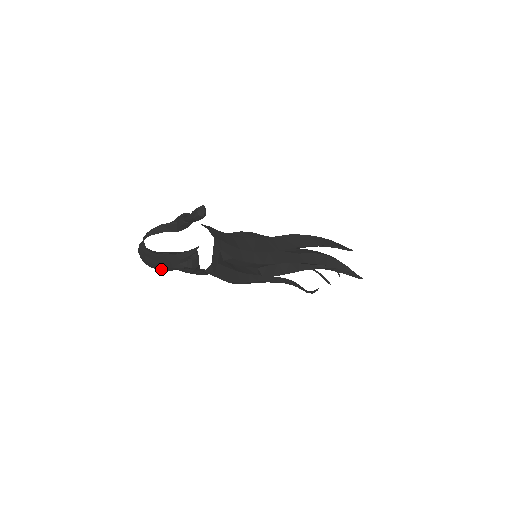
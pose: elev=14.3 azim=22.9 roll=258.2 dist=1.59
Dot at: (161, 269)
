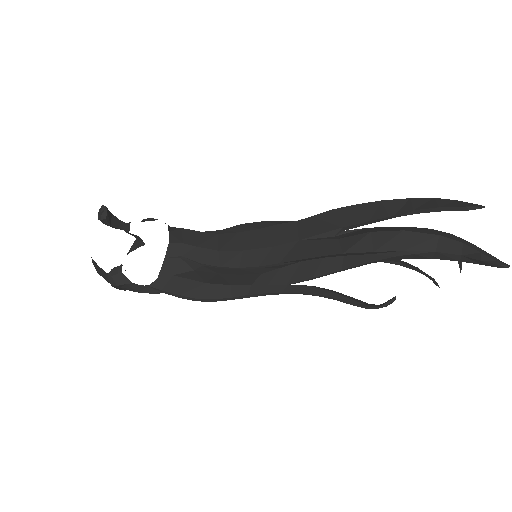
Dot at: occluded
